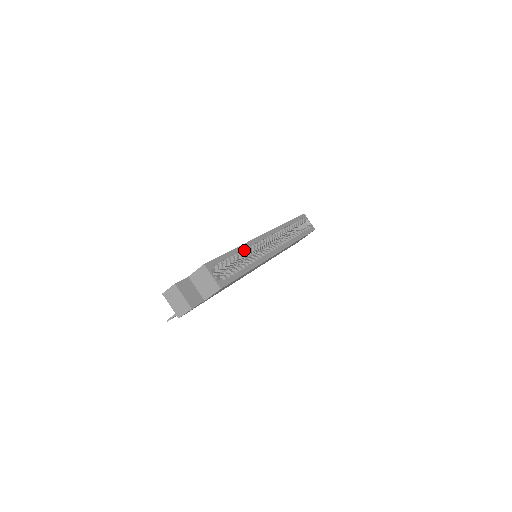
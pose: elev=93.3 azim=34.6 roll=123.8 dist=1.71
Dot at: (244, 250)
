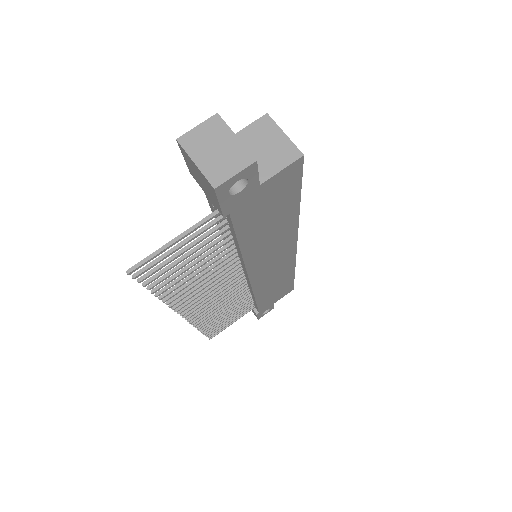
Dot at: occluded
